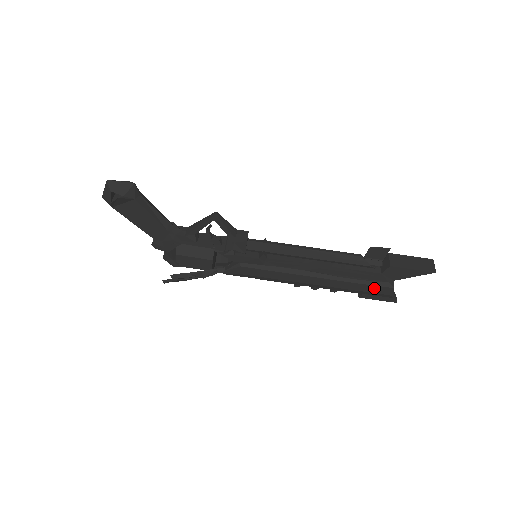
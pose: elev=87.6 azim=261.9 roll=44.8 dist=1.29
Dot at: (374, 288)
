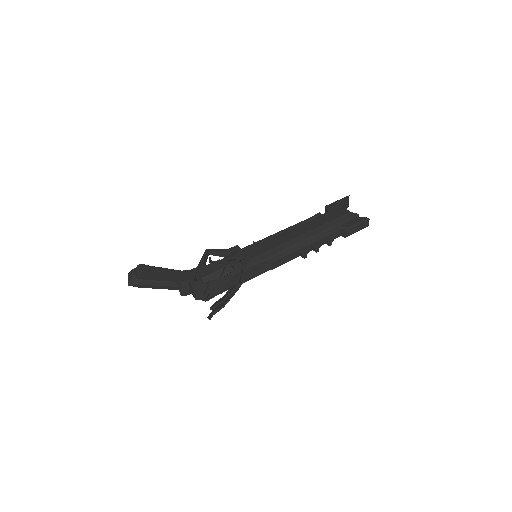
Dot at: (336, 215)
